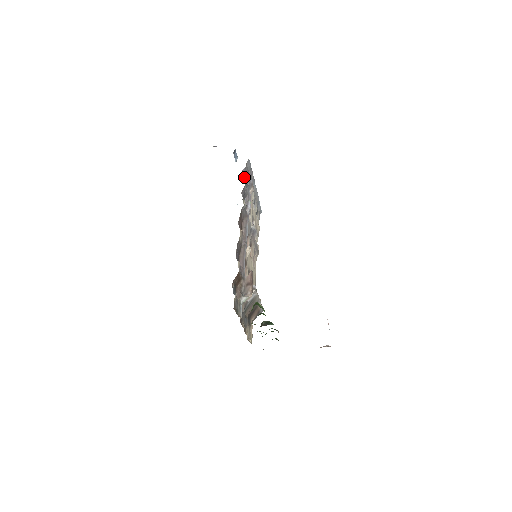
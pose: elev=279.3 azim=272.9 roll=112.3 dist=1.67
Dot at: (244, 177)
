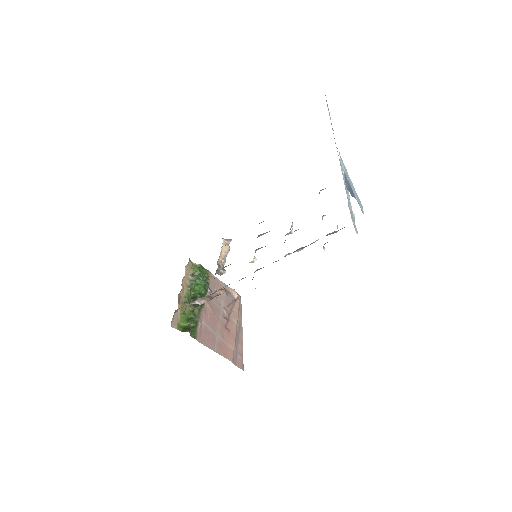
Dot at: occluded
